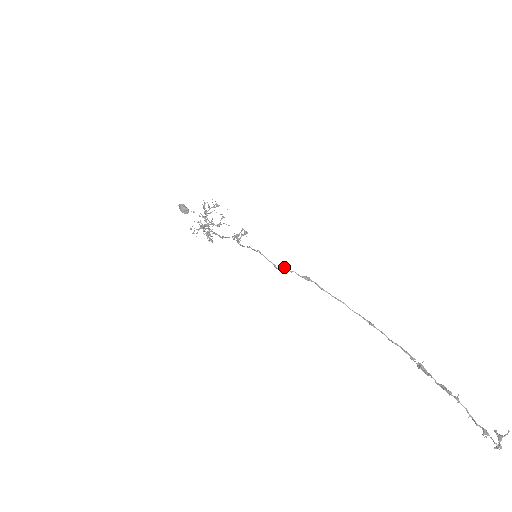
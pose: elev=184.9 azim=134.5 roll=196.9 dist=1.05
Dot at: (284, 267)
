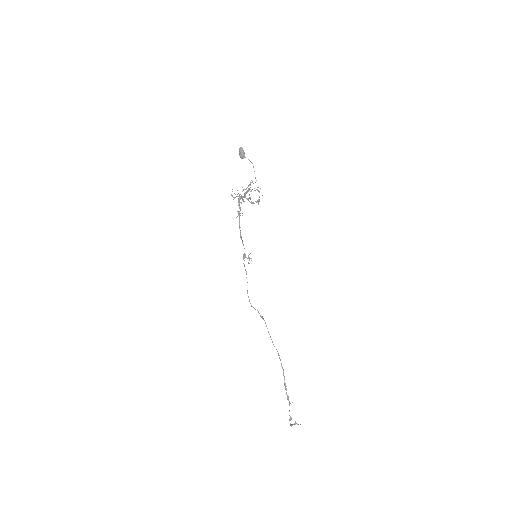
Dot at: occluded
